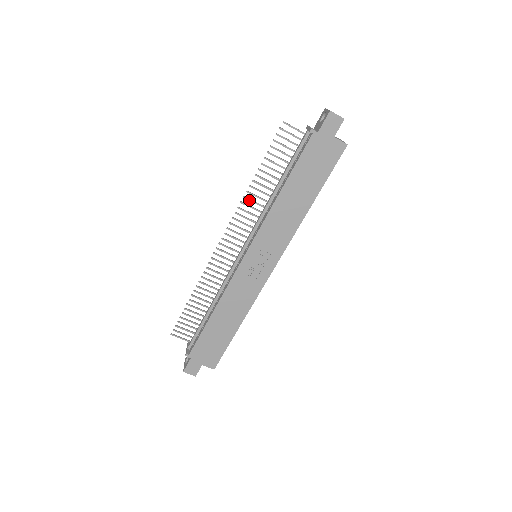
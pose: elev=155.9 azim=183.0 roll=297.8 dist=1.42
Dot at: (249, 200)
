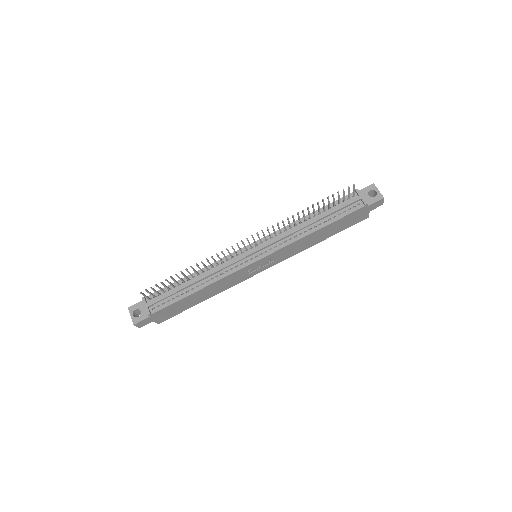
Dot at: (288, 221)
